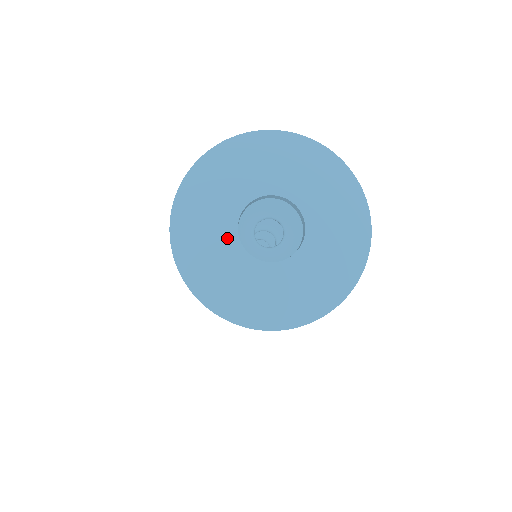
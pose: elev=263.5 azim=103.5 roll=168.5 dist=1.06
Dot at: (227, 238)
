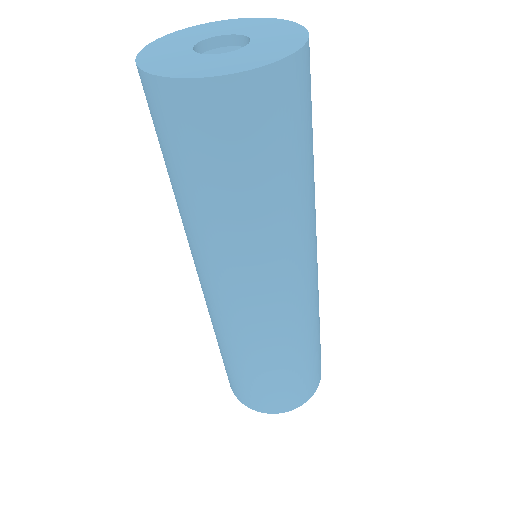
Dot at: (189, 56)
